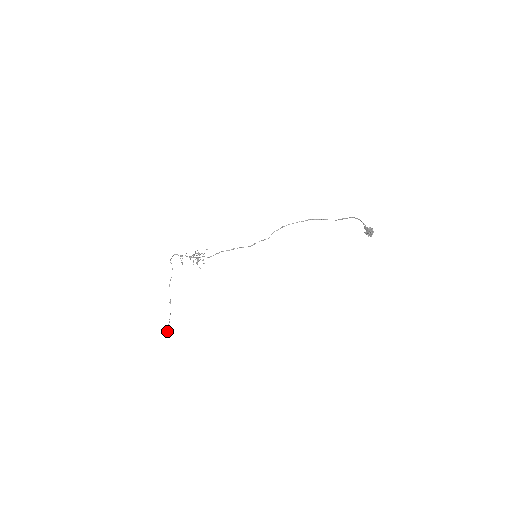
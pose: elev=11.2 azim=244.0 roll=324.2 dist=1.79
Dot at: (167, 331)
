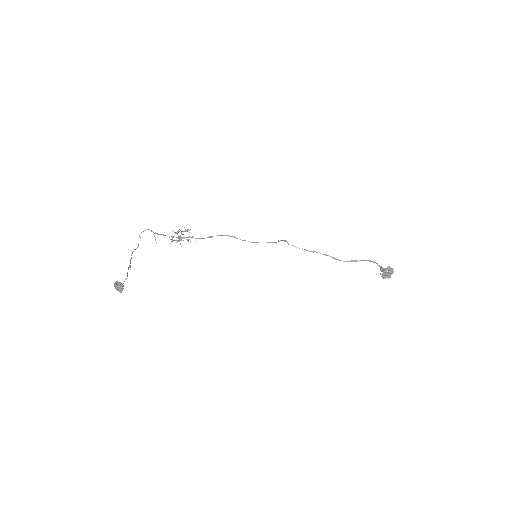
Dot at: (121, 286)
